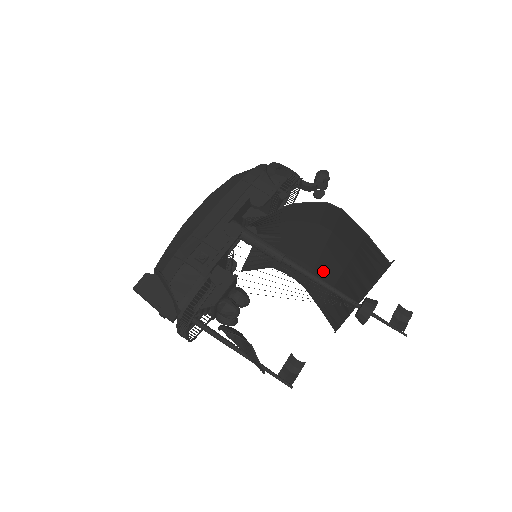
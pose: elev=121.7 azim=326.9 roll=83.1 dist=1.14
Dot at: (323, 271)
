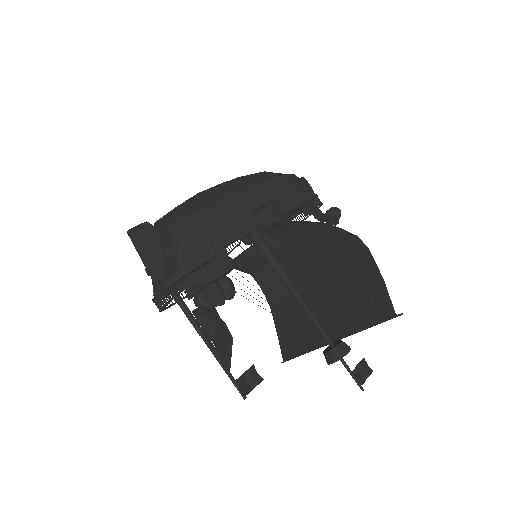
Dot at: (304, 299)
